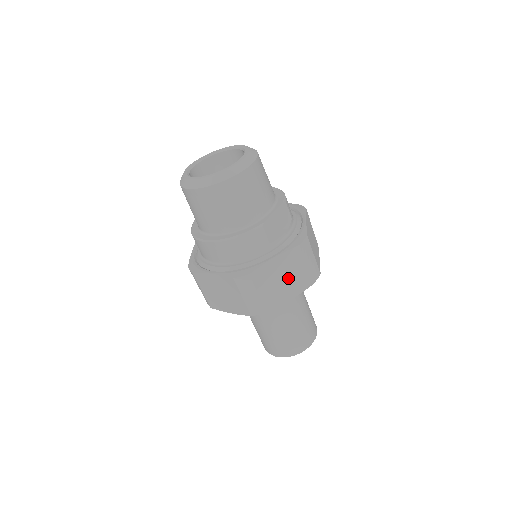
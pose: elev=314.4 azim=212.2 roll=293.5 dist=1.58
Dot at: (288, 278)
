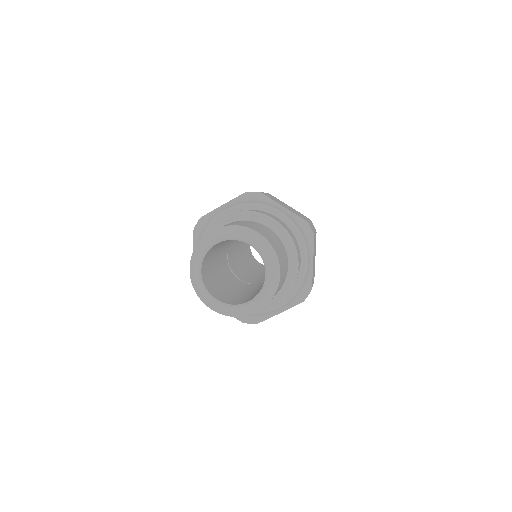
Dot at: occluded
